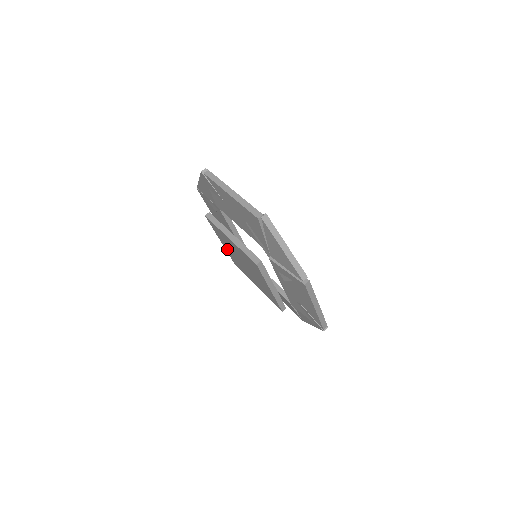
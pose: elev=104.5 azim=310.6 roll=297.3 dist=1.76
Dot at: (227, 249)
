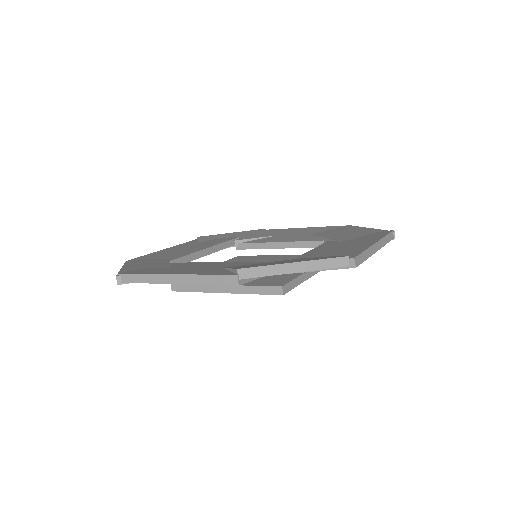
Dot at: occluded
